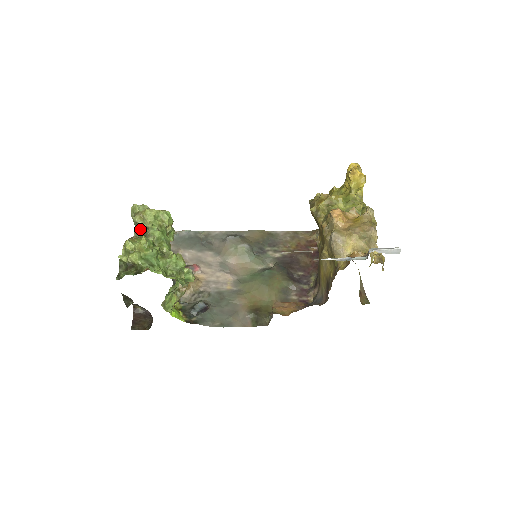
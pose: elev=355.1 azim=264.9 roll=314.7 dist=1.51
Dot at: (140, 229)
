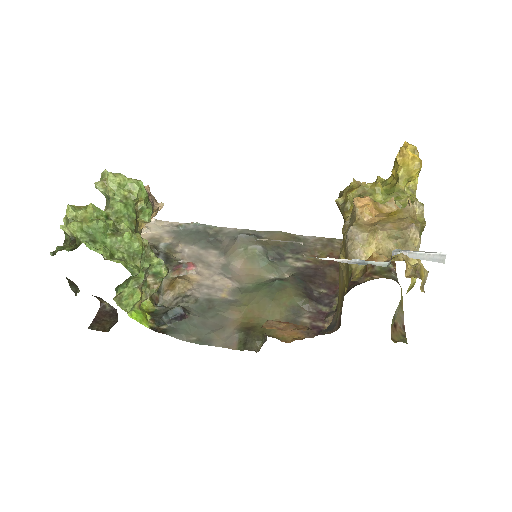
Dot at: occluded
